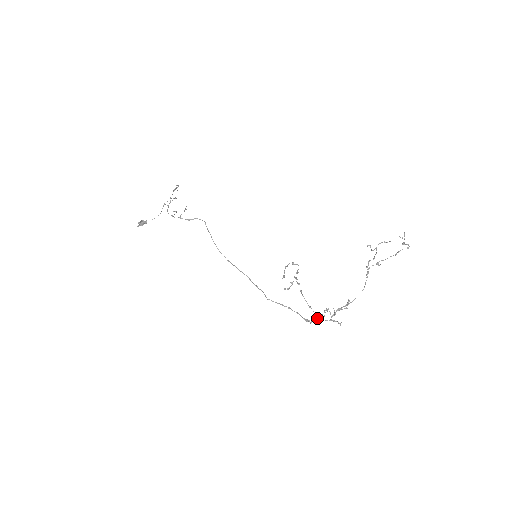
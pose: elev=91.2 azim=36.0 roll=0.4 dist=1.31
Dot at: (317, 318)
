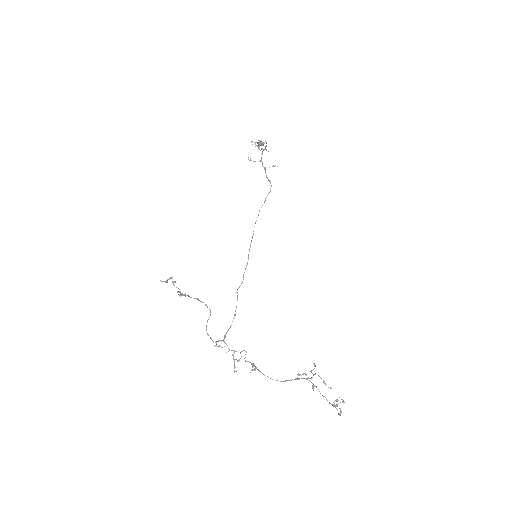
Dot at: (216, 343)
